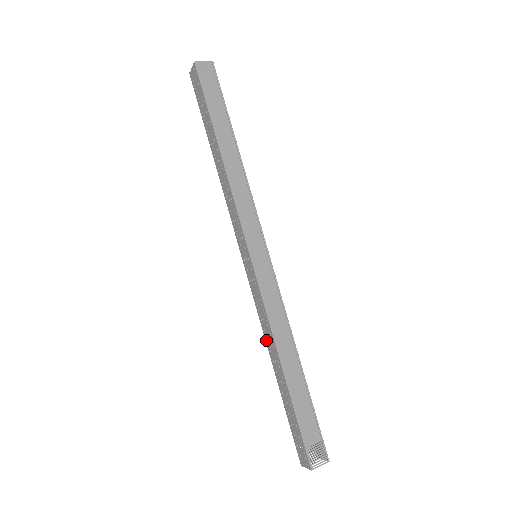
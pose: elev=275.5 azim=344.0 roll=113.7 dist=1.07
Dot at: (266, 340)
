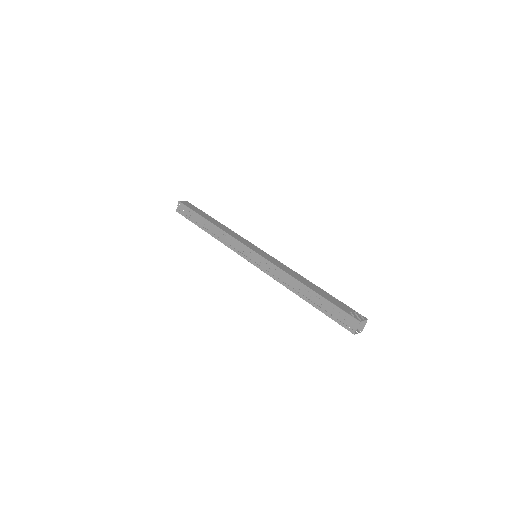
Dot at: (287, 286)
